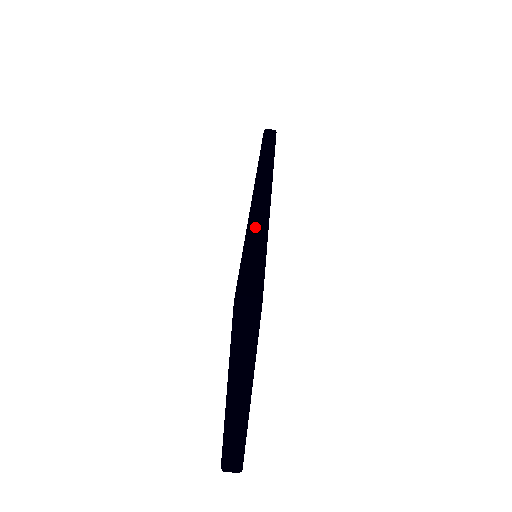
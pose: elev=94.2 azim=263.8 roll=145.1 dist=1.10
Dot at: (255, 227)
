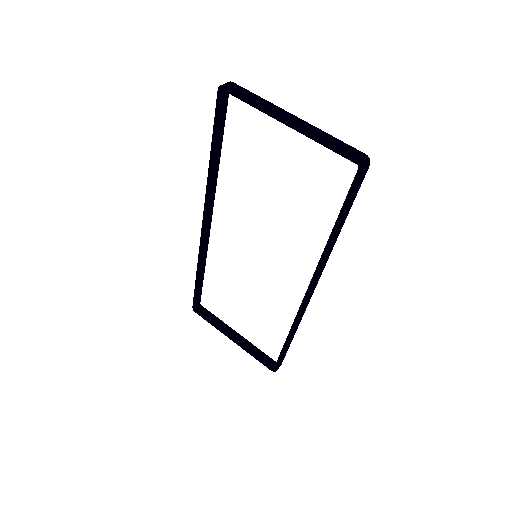
Dot at: (212, 160)
